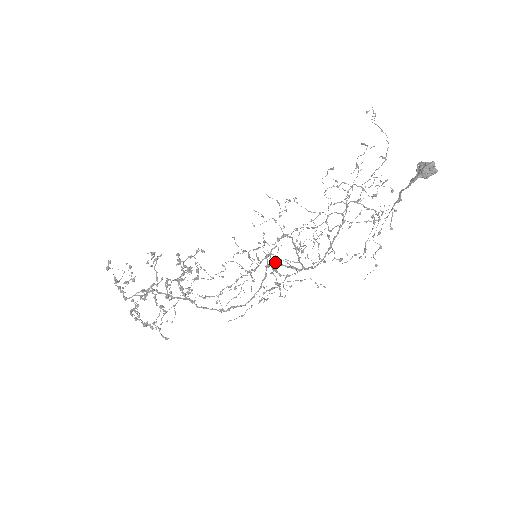
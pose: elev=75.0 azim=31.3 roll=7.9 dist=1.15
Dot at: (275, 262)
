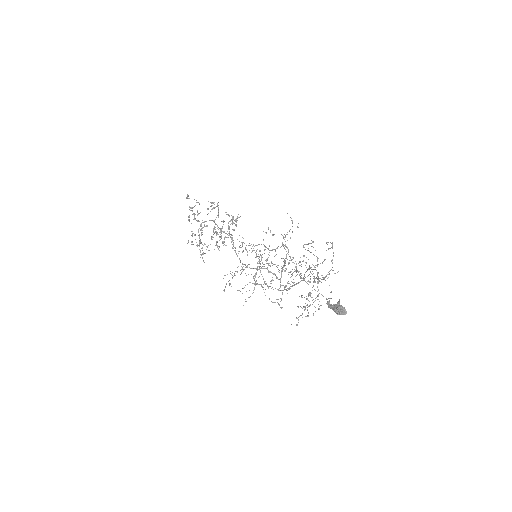
Dot at: (268, 264)
